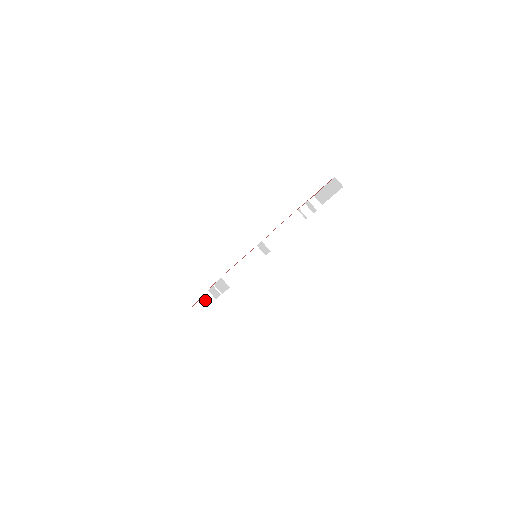
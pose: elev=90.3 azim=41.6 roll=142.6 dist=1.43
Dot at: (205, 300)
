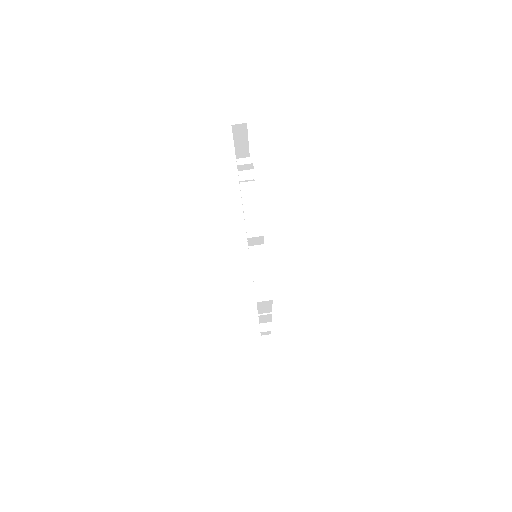
Dot at: (264, 332)
